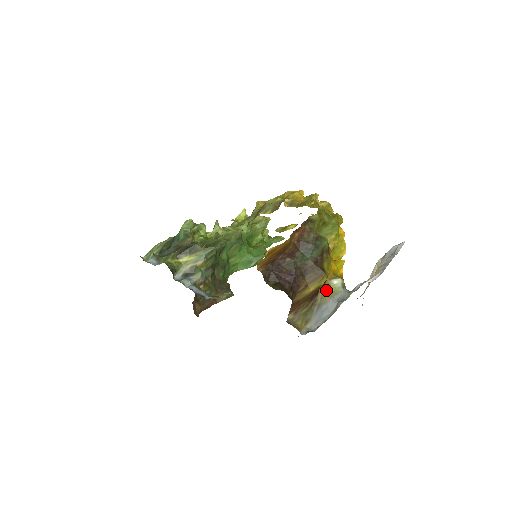
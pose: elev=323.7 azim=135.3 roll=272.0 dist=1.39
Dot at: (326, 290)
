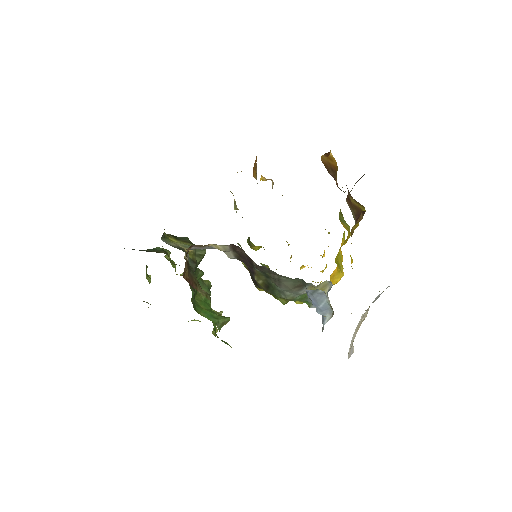
Dot at: occluded
